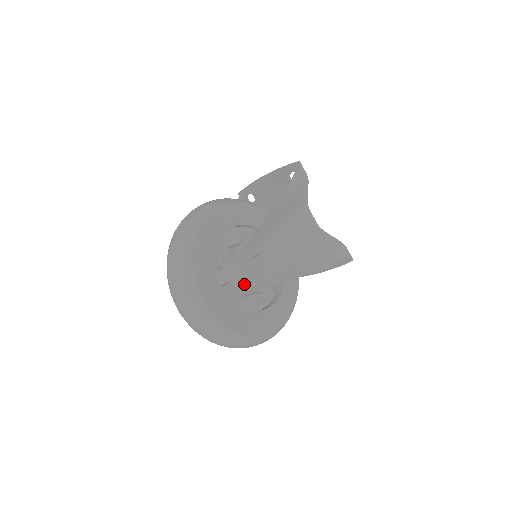
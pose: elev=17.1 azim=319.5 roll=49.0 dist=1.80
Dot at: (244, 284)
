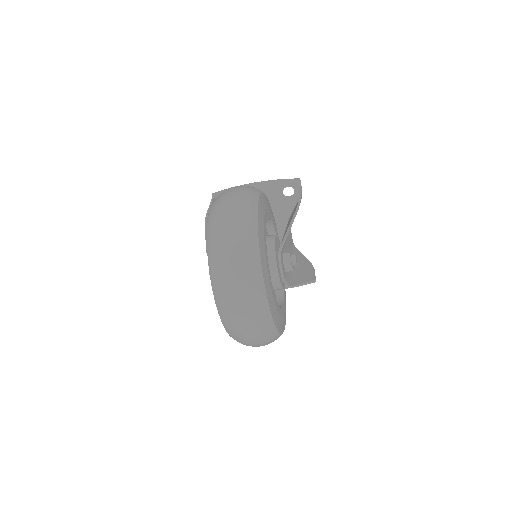
Dot at: (279, 276)
